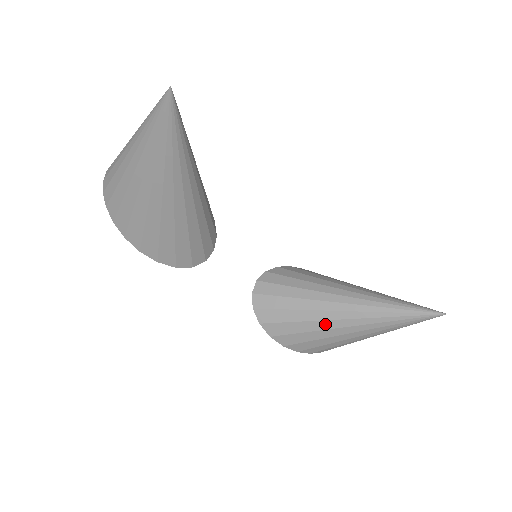
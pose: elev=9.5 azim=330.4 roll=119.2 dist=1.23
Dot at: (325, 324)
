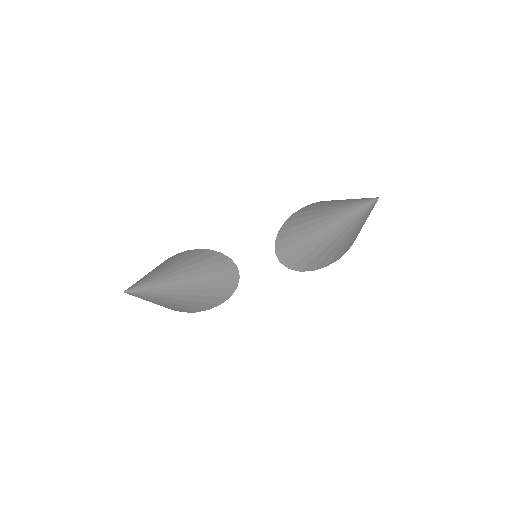
Dot at: (329, 248)
